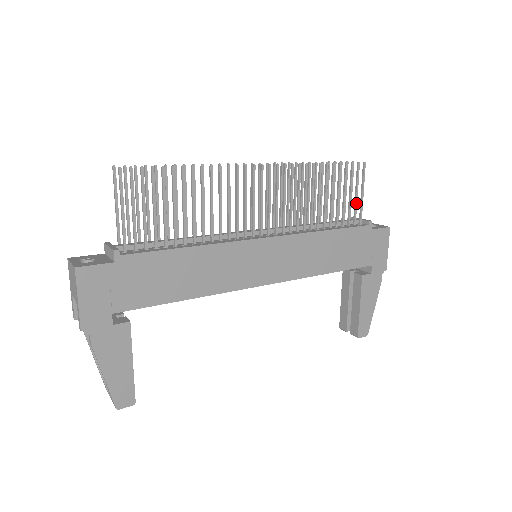
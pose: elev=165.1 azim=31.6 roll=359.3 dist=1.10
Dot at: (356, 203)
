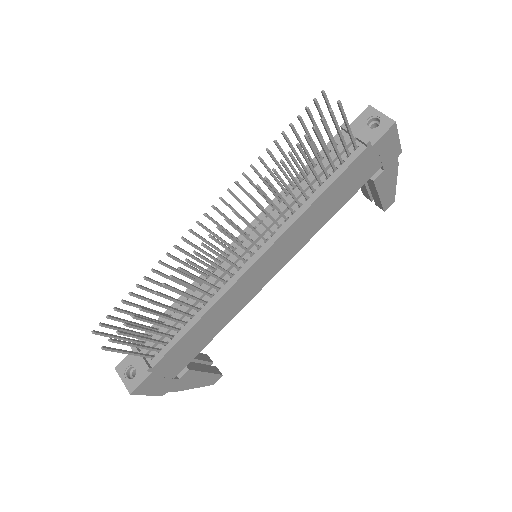
Dot at: (343, 141)
